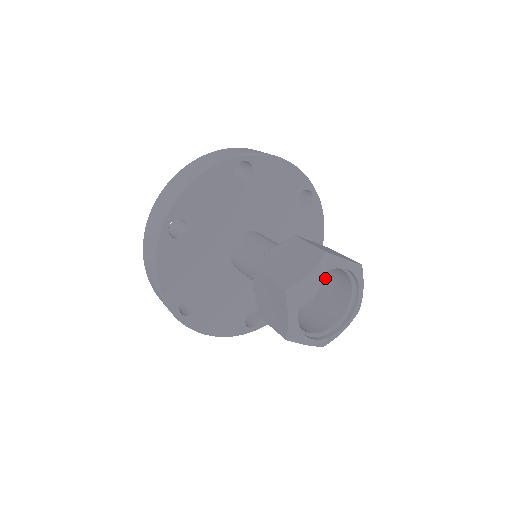
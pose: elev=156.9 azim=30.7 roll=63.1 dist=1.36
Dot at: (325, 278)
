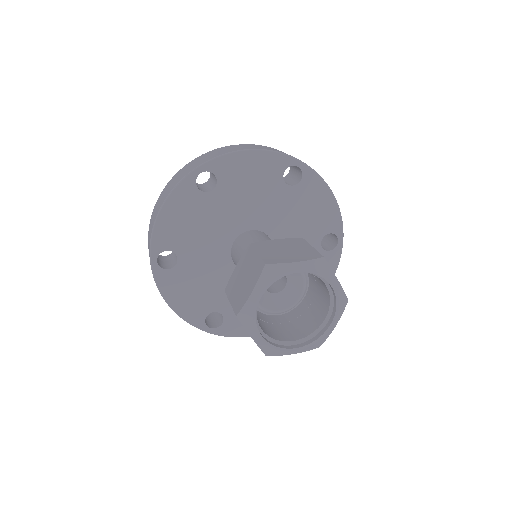
Dot at: occluded
